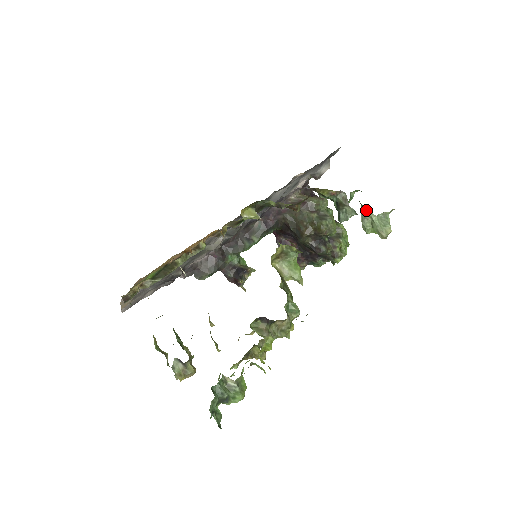
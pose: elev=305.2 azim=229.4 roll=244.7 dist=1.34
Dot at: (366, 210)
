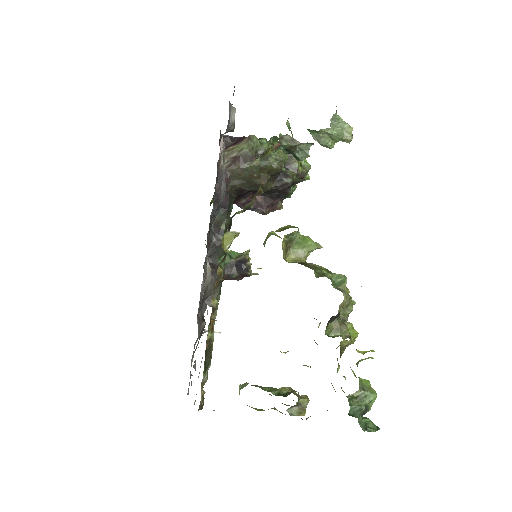
Dot at: (316, 131)
